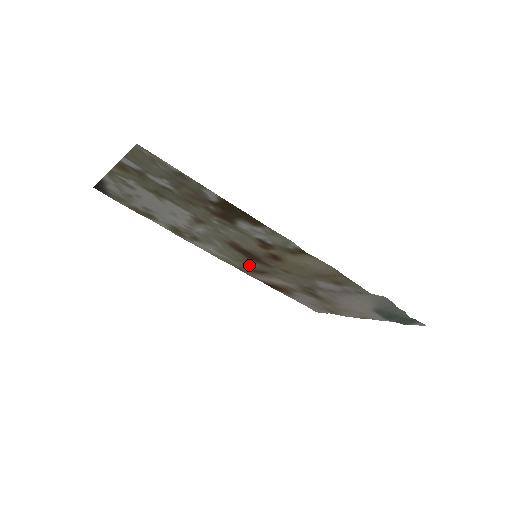
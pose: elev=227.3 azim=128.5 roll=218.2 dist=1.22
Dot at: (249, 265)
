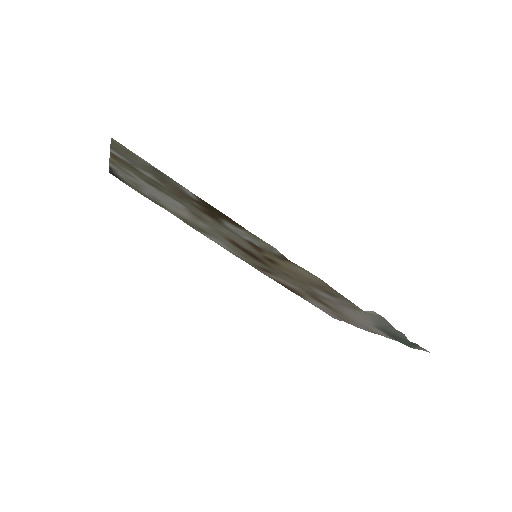
Dot at: (256, 263)
